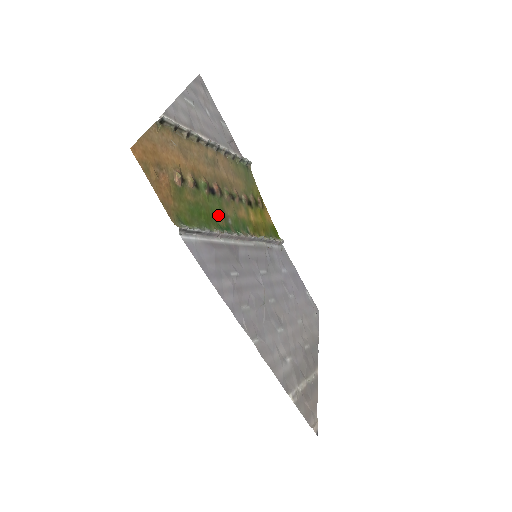
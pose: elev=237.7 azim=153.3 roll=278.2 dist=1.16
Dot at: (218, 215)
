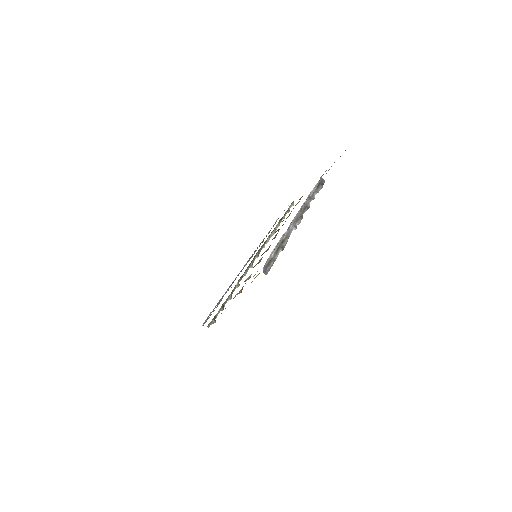
Dot at: occluded
